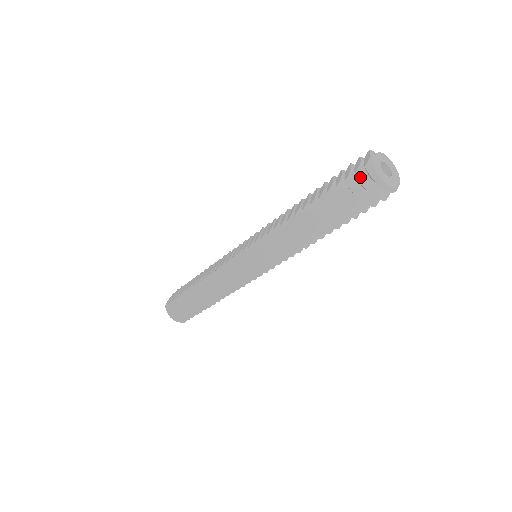
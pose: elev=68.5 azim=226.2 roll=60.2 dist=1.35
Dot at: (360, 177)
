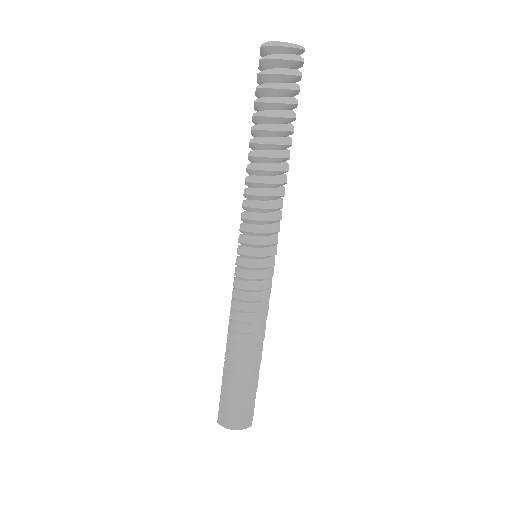
Dot at: (265, 58)
